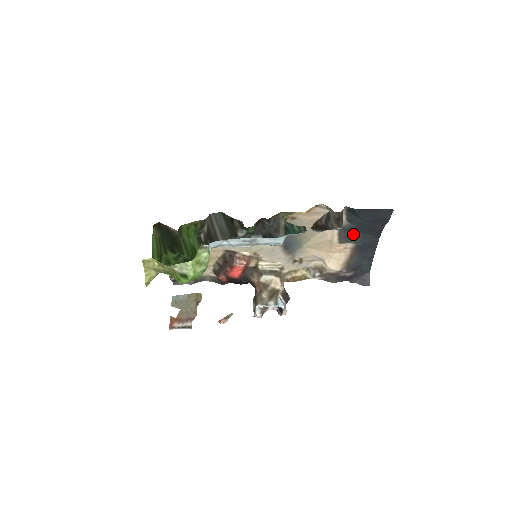
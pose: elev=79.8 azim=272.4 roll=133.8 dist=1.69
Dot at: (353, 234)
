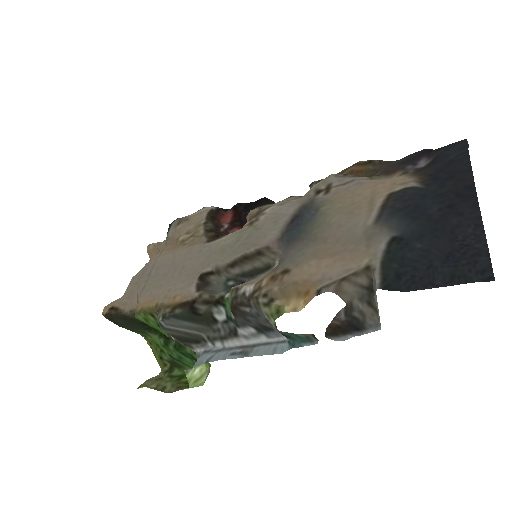
Dot at: (412, 200)
